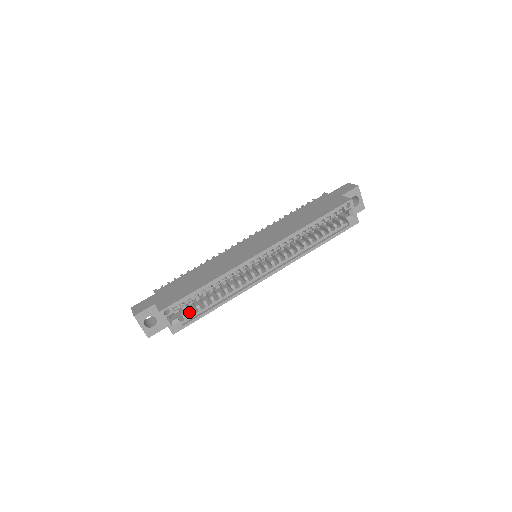
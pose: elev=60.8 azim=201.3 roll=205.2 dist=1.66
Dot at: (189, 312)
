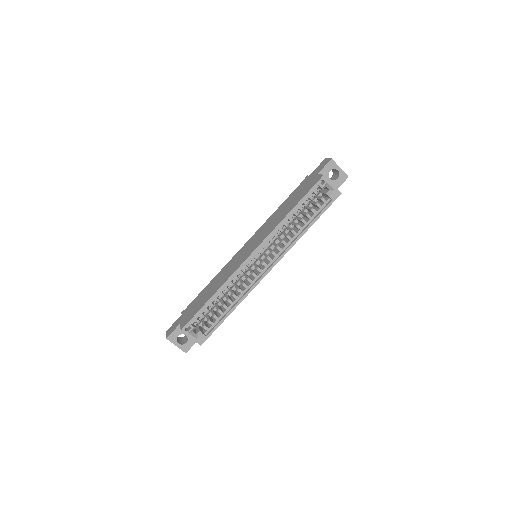
Dot at: occluded
